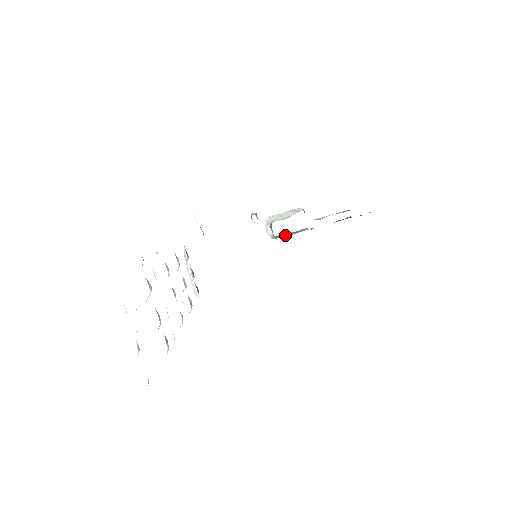
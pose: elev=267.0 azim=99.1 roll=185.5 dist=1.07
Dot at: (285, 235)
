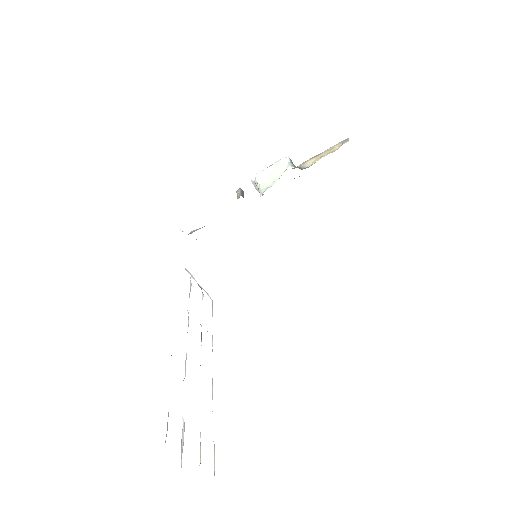
Dot at: occluded
